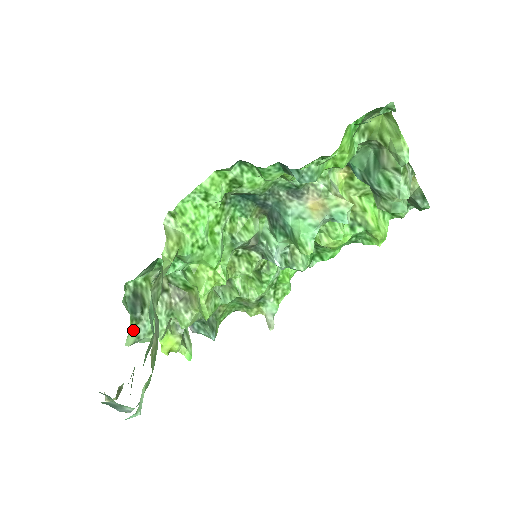
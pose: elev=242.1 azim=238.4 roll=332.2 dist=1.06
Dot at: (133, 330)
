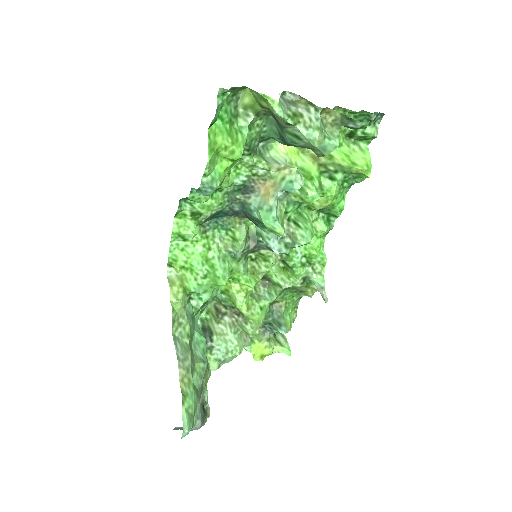
Dot at: (211, 357)
